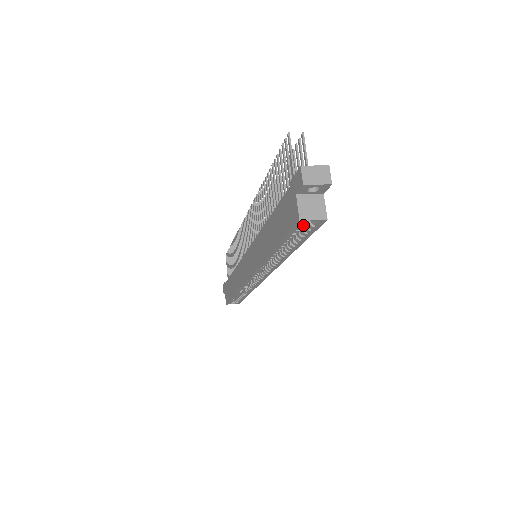
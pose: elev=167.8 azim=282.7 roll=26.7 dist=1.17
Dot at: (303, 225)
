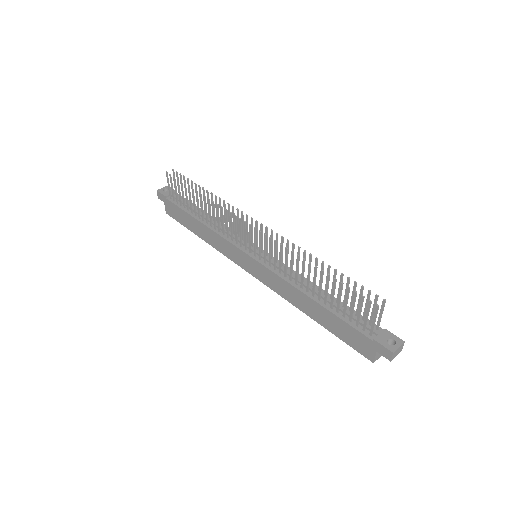
Dot at: occluded
